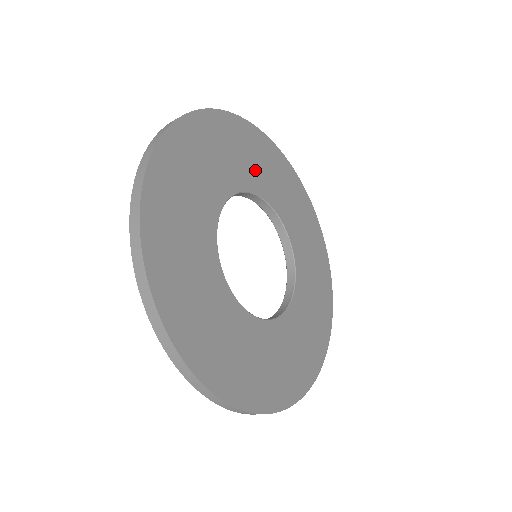
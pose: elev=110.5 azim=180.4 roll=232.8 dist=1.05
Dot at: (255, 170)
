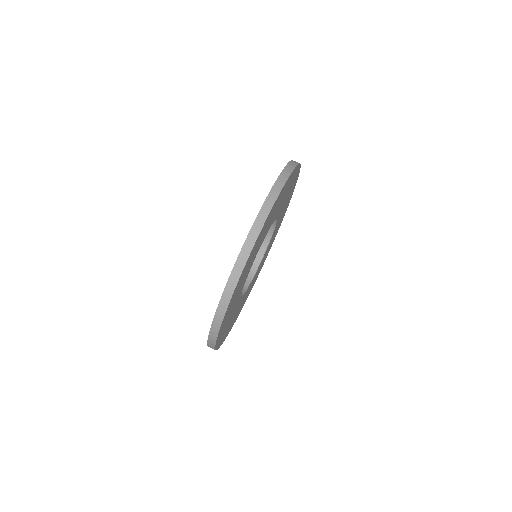
Dot at: (284, 200)
